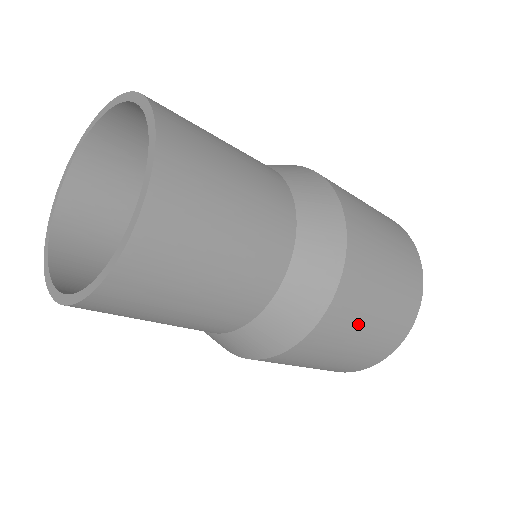
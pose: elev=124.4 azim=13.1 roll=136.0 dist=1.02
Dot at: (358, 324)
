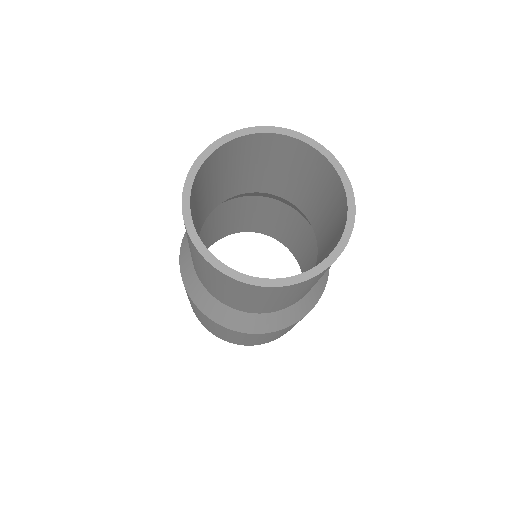
Dot at: occluded
